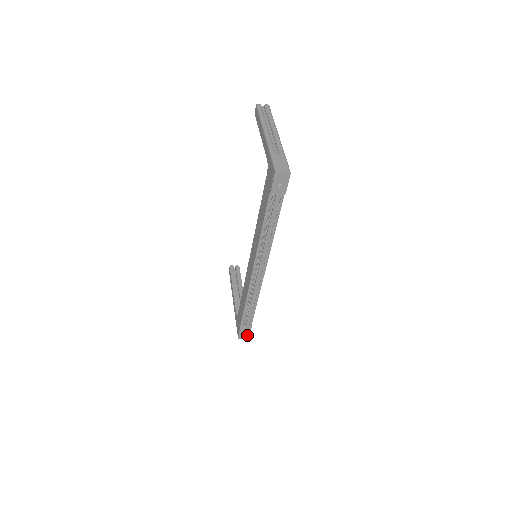
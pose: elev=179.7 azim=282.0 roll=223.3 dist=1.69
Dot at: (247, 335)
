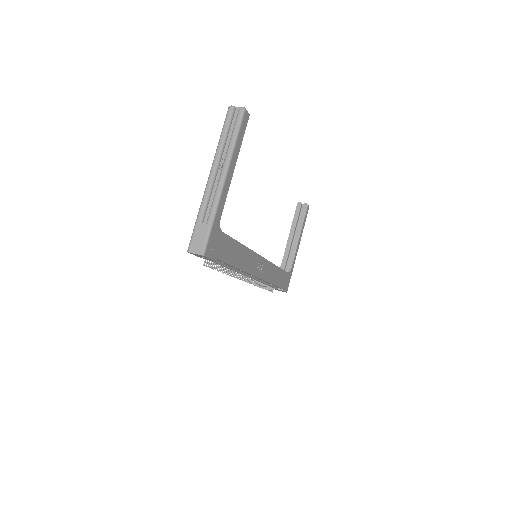
Dot at: occluded
